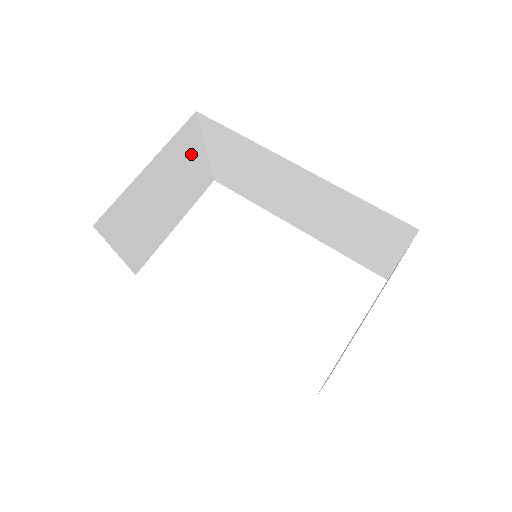
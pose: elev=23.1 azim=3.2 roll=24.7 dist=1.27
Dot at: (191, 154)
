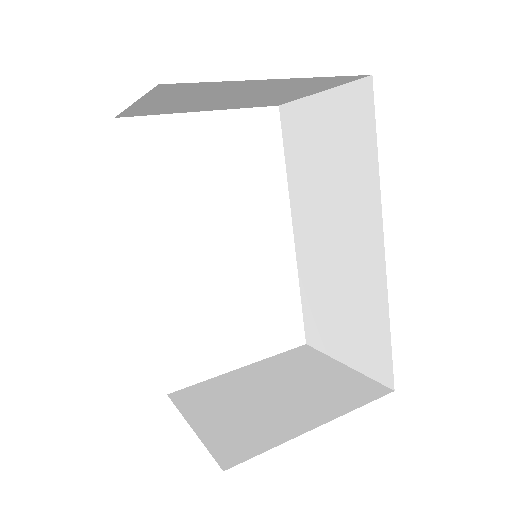
Dot at: (308, 89)
